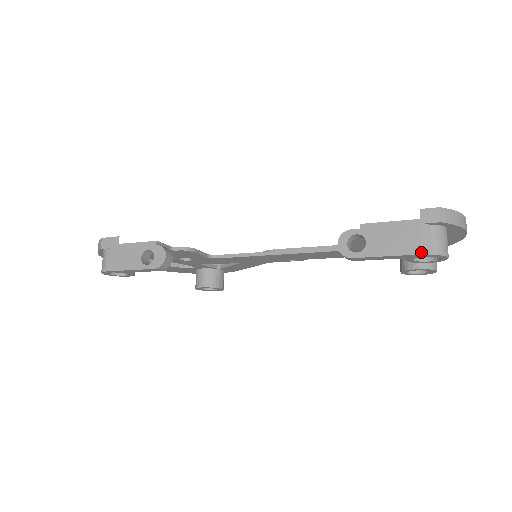
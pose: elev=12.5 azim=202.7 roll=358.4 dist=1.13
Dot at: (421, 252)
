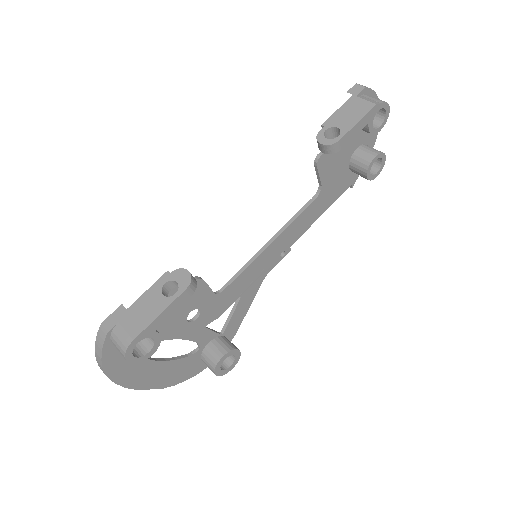
Dot at: (374, 104)
